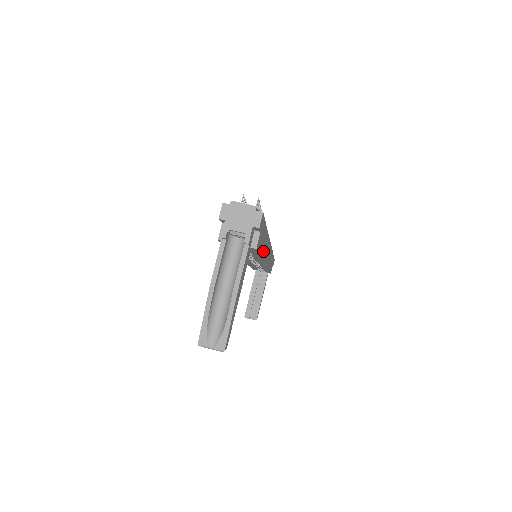
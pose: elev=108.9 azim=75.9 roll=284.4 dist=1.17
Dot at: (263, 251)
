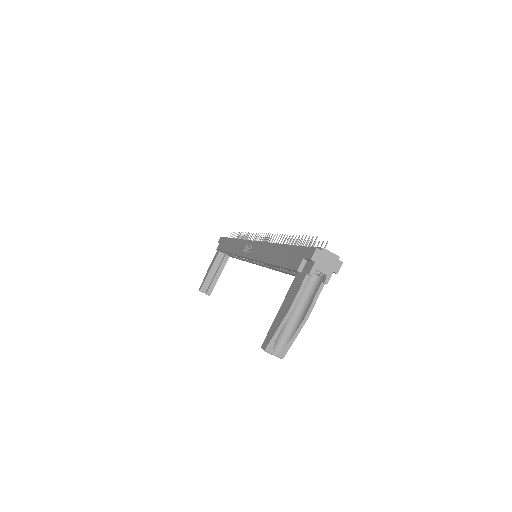
Dot at: occluded
